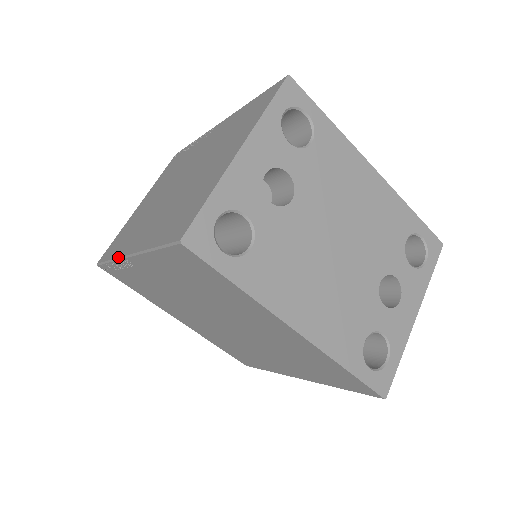
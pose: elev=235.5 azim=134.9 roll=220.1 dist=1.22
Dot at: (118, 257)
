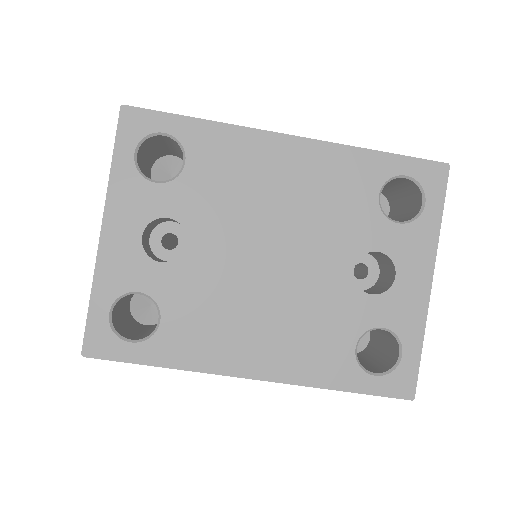
Dot at: occluded
